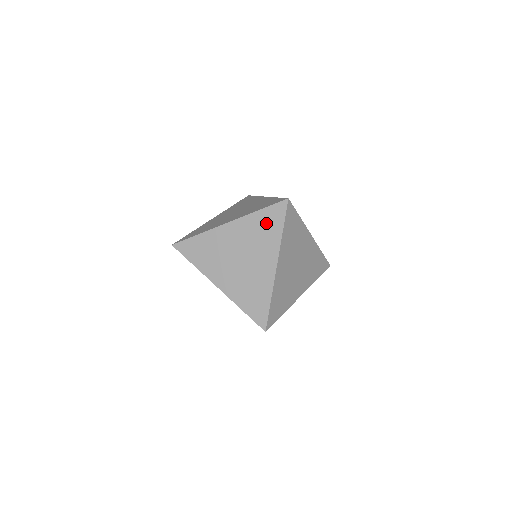
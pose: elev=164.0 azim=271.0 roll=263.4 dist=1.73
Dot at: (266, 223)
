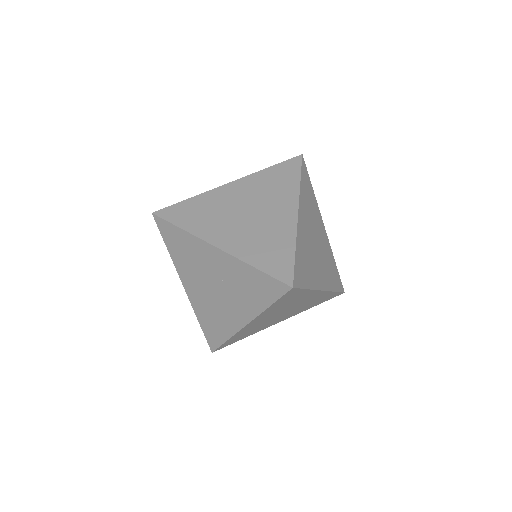
Dot at: (278, 177)
